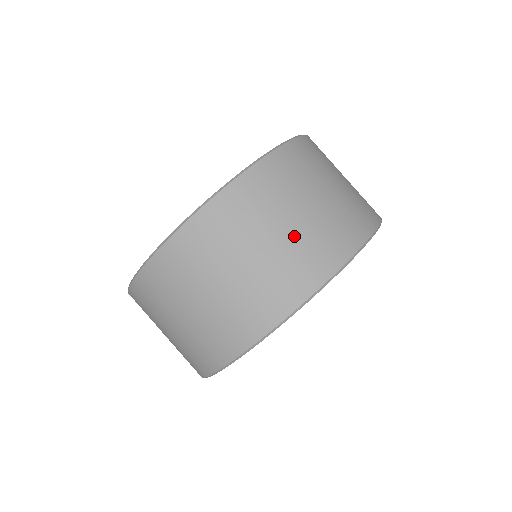
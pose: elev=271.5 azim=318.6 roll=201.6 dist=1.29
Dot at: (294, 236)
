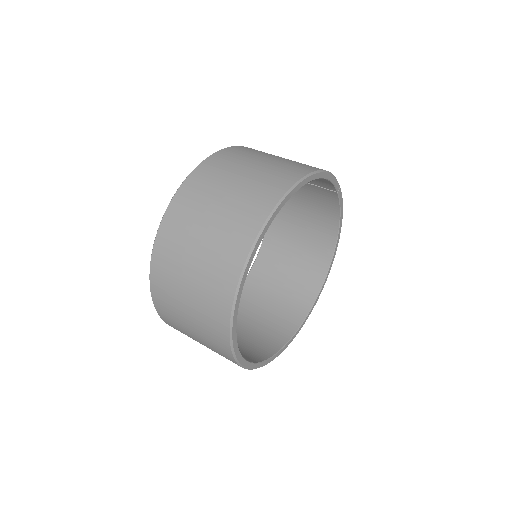
Dot at: (216, 229)
